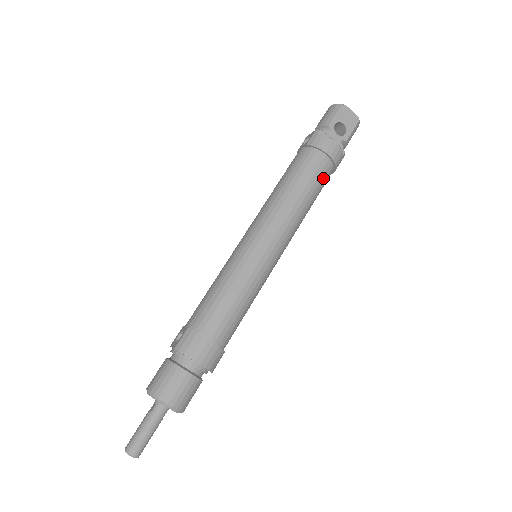
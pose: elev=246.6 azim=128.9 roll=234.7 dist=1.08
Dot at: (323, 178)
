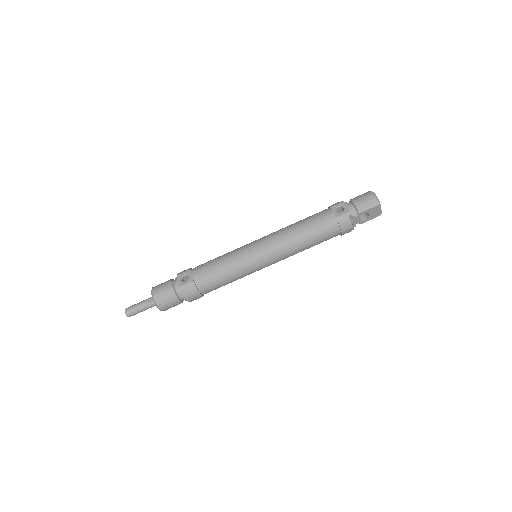
Dot at: occluded
